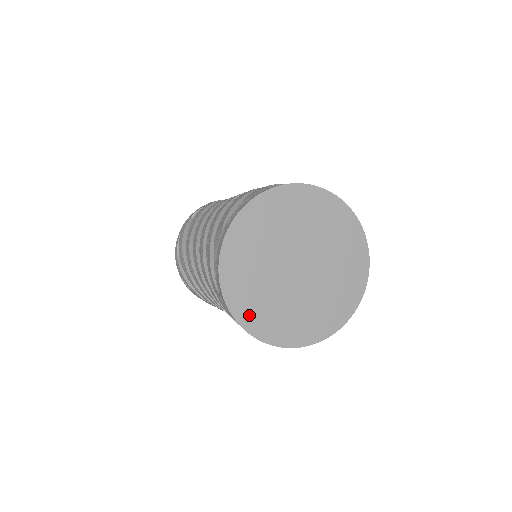
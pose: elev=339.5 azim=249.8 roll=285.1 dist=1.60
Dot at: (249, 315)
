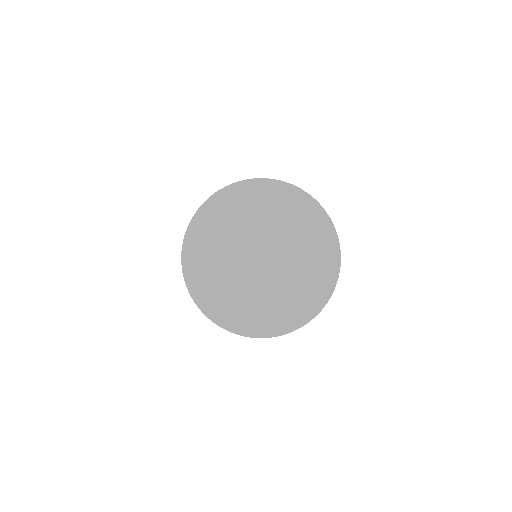
Dot at: (214, 306)
